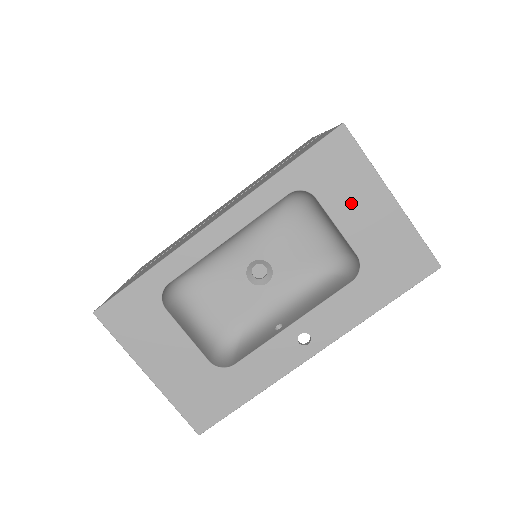
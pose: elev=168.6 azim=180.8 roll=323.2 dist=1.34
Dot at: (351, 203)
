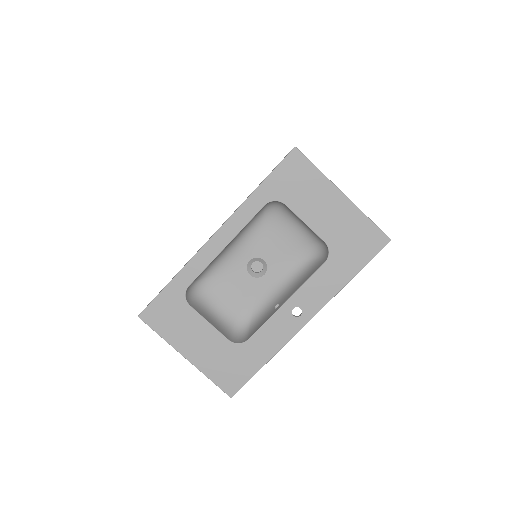
Dot at: (312, 204)
